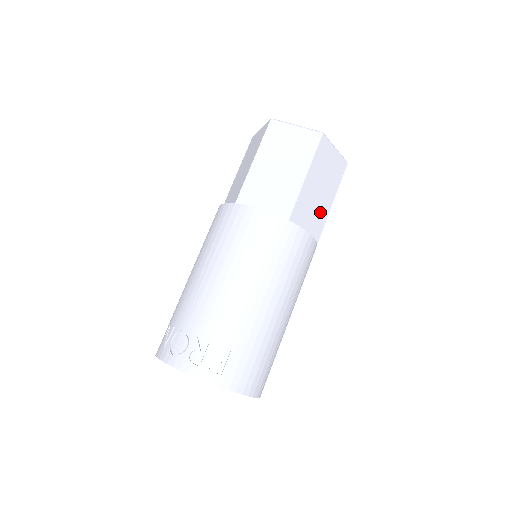
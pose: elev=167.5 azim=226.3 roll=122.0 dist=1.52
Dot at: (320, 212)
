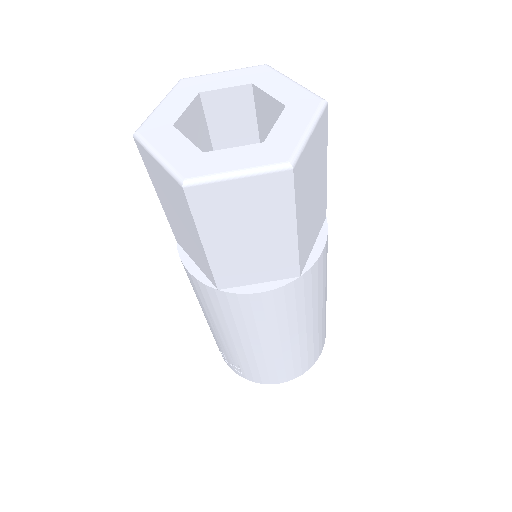
Dot at: (275, 253)
